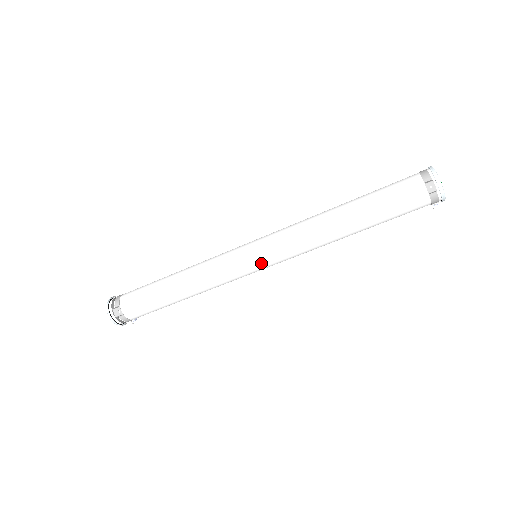
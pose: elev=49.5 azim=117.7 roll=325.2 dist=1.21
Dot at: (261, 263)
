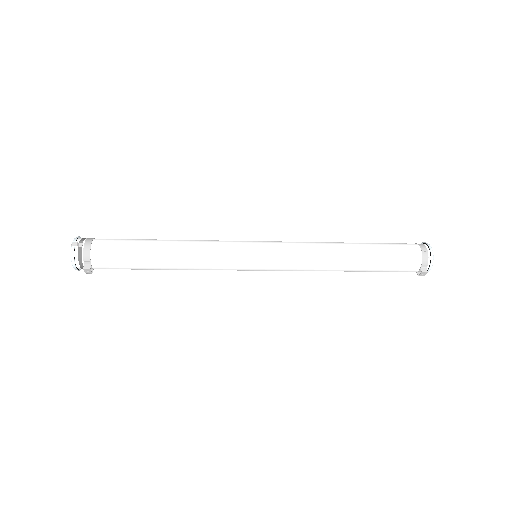
Dot at: (262, 270)
